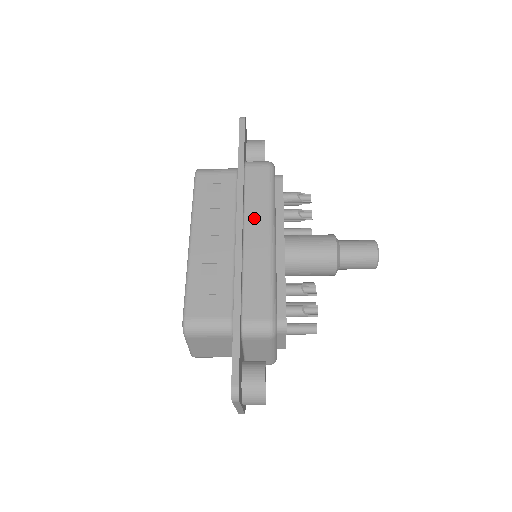
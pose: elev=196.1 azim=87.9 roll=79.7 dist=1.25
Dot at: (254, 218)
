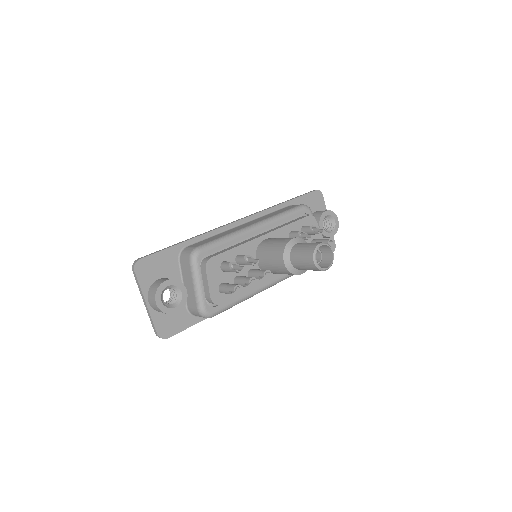
Dot at: (259, 219)
